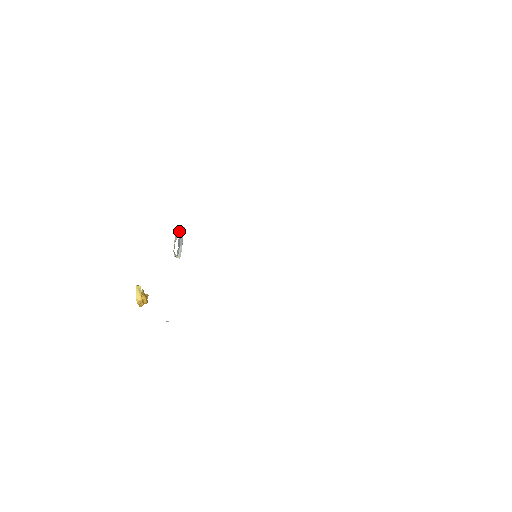
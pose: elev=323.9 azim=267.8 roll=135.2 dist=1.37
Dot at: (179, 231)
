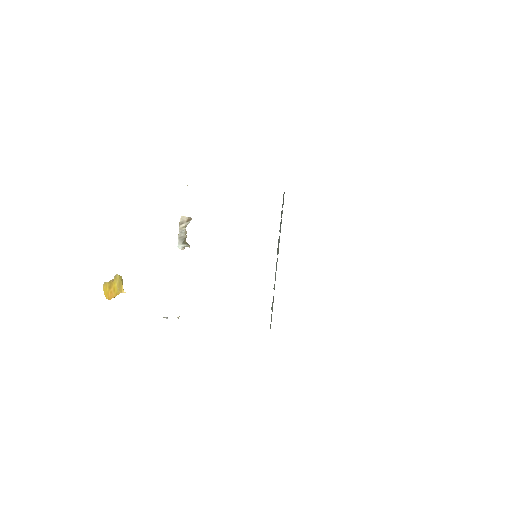
Dot at: occluded
